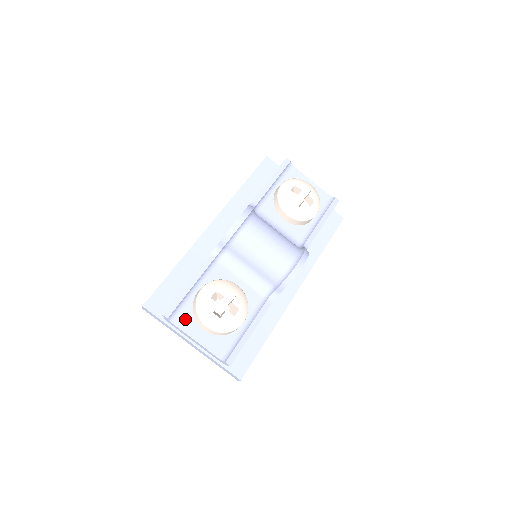
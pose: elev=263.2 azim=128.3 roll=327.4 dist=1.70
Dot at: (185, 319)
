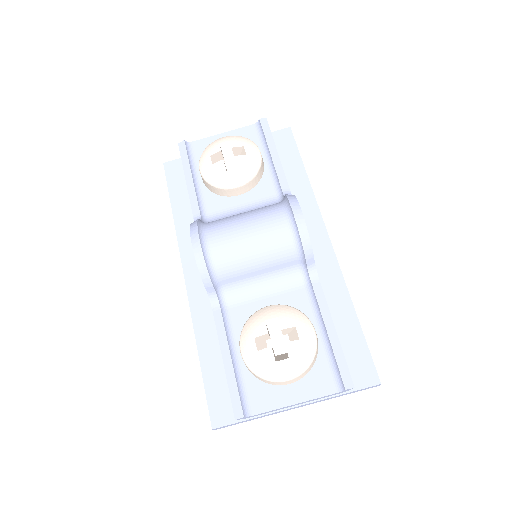
Dot at: (261, 396)
